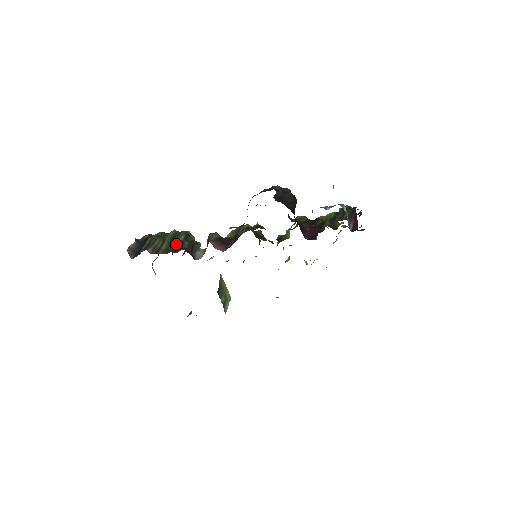
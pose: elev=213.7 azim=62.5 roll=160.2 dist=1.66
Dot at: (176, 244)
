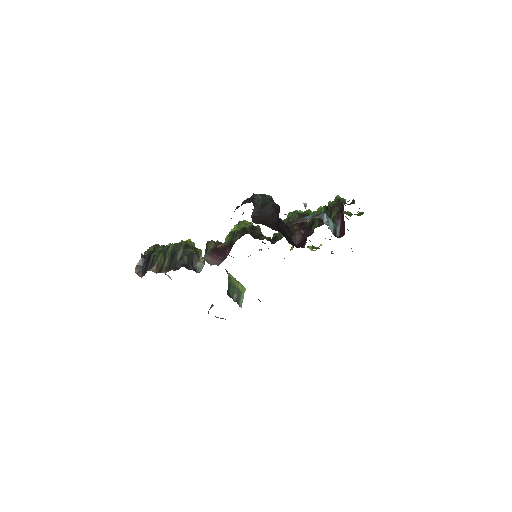
Dot at: (176, 260)
